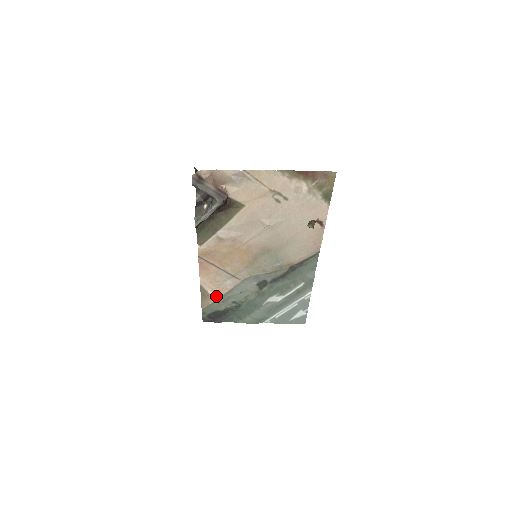
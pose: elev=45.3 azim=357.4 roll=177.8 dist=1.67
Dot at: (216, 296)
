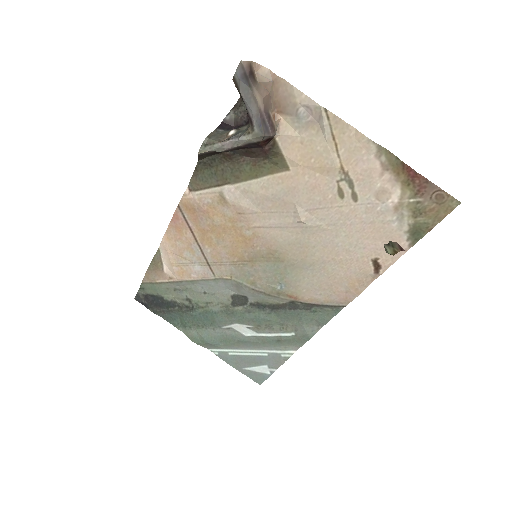
Dot at: (170, 276)
